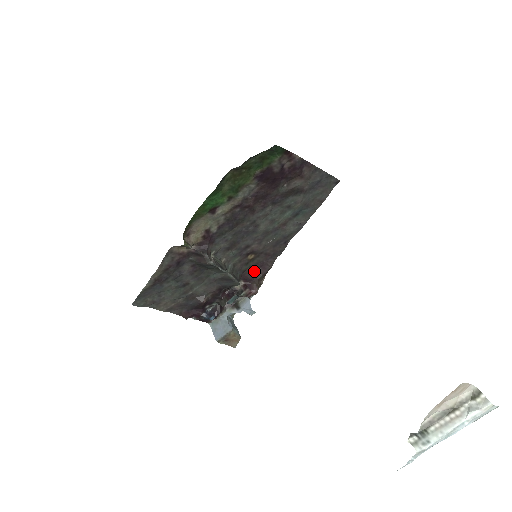
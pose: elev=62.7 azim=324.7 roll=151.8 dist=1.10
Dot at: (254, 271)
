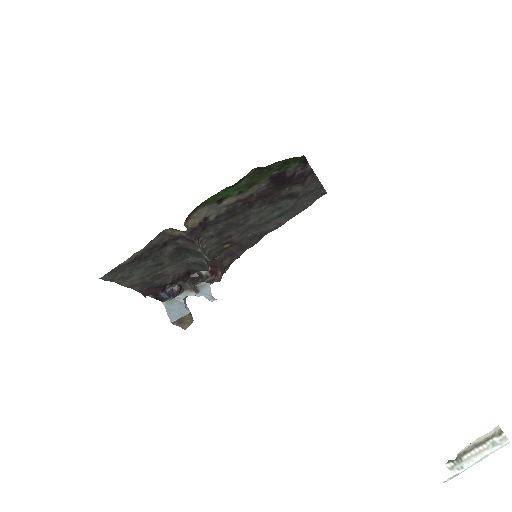
Dot at: (223, 259)
